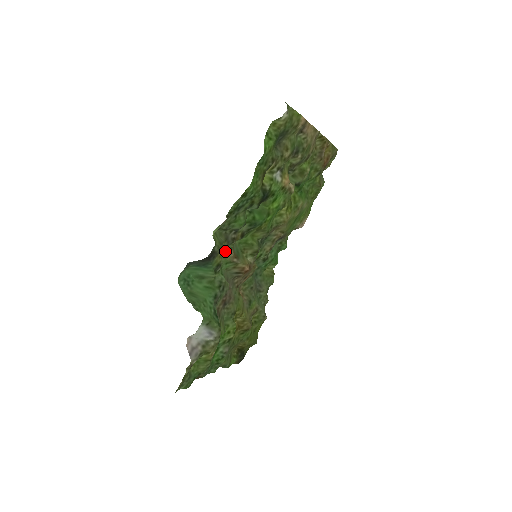
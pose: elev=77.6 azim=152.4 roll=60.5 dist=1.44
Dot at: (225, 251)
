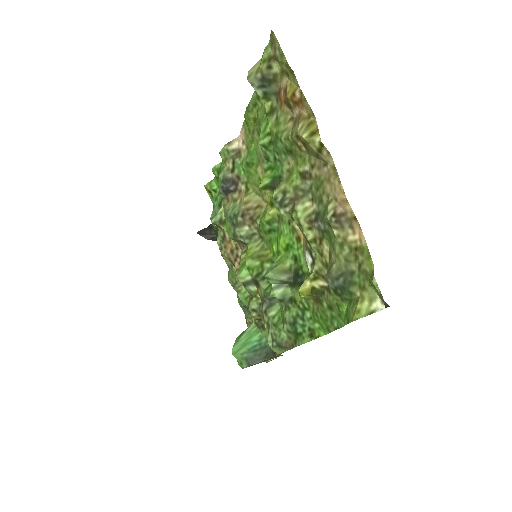
Dot at: (248, 306)
